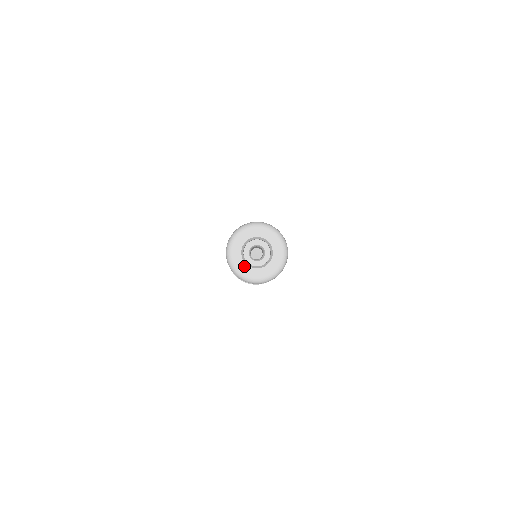
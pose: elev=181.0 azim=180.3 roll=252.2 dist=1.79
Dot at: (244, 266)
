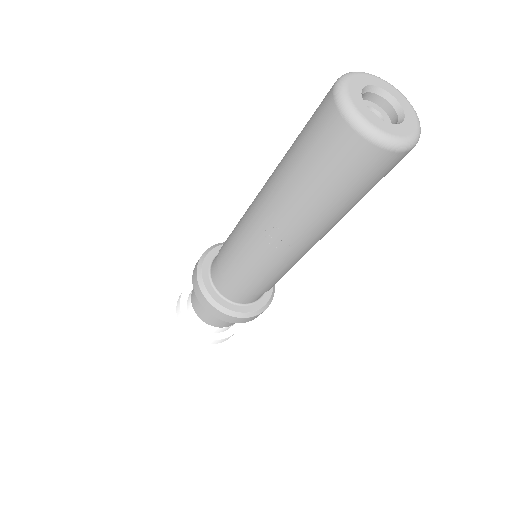
Dot at: (388, 126)
